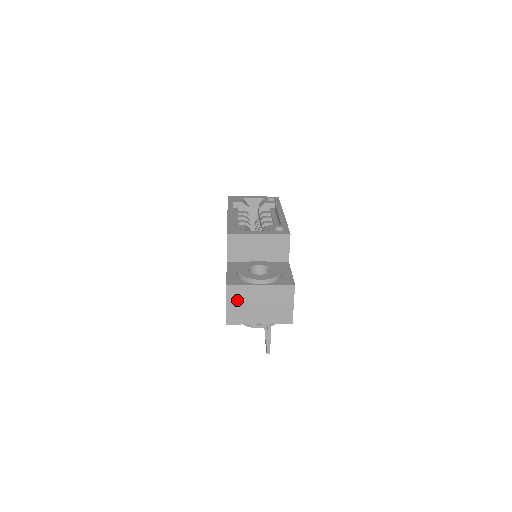
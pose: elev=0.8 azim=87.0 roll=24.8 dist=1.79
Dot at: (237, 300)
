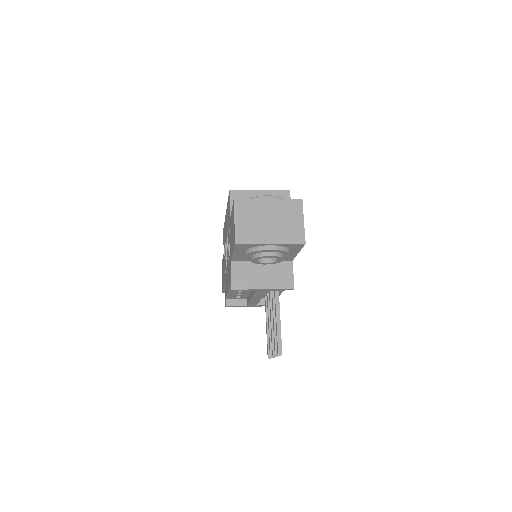
Dot at: (245, 216)
